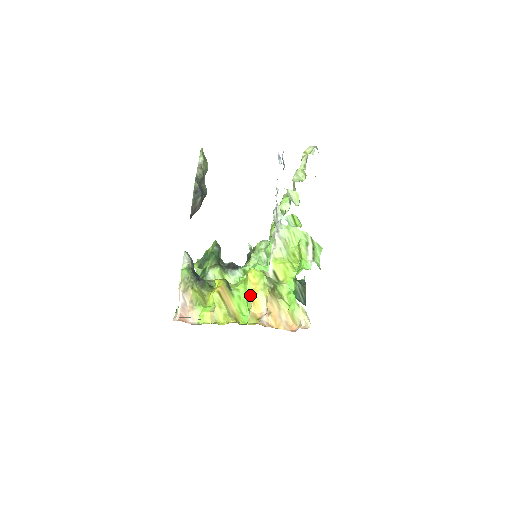
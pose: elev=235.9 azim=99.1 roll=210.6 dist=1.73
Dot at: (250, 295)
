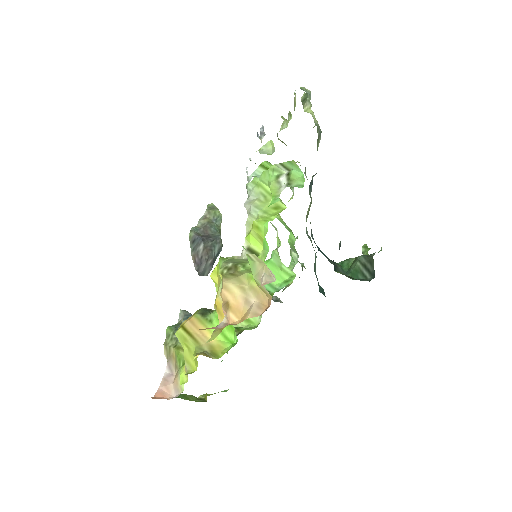
Dot at: occluded
